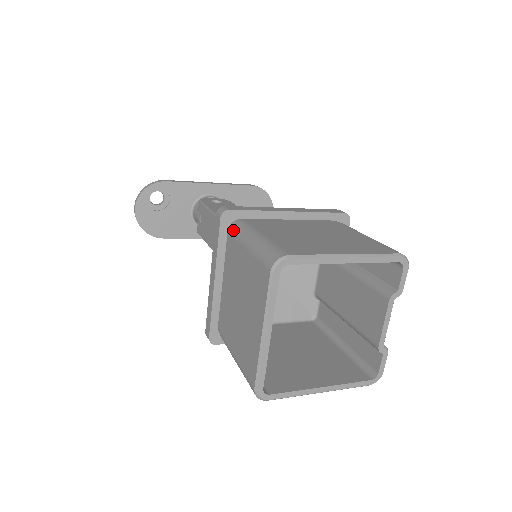
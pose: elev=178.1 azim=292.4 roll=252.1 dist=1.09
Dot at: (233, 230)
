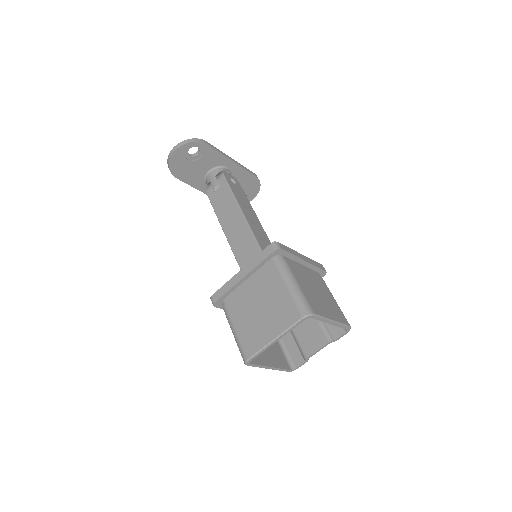
Dot at: (278, 263)
